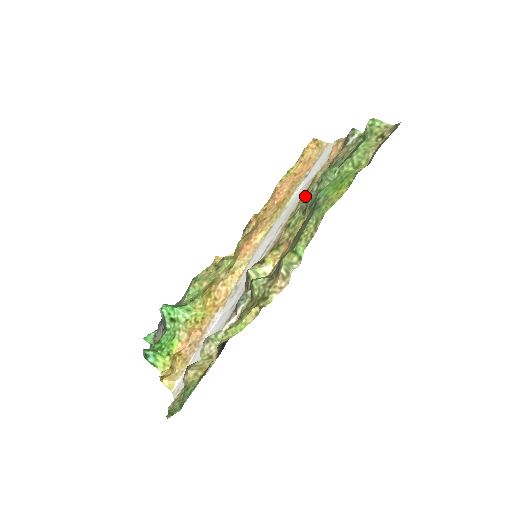
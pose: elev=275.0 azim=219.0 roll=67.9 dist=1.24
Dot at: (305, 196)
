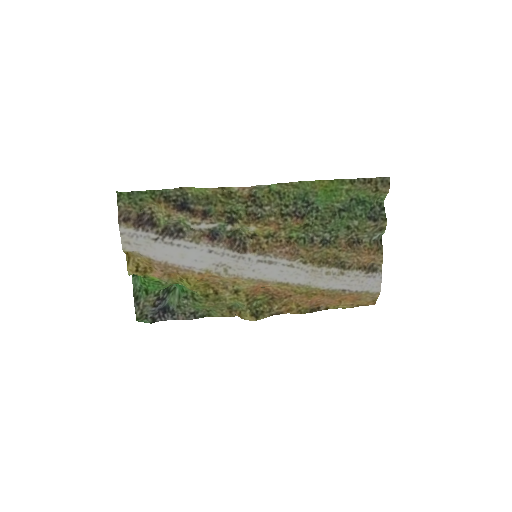
Dot at: (320, 252)
